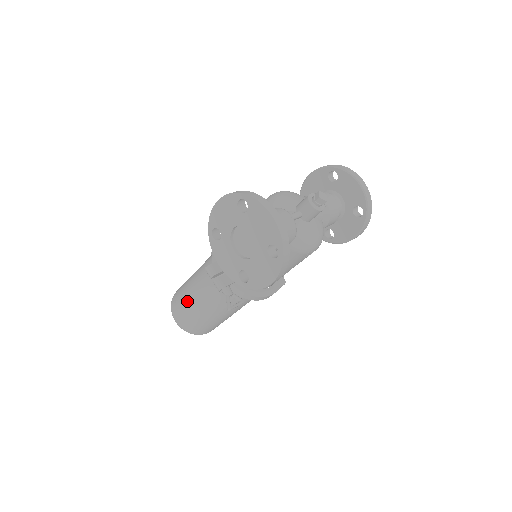
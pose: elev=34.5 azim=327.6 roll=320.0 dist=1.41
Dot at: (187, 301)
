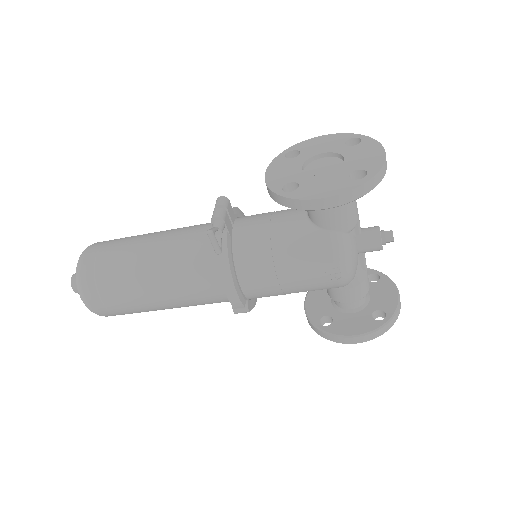
Dot at: (131, 239)
